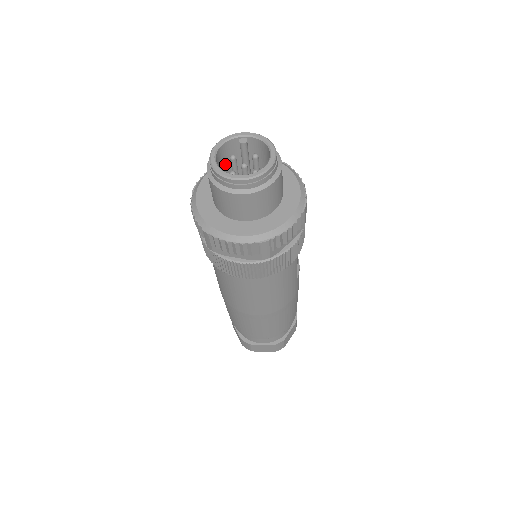
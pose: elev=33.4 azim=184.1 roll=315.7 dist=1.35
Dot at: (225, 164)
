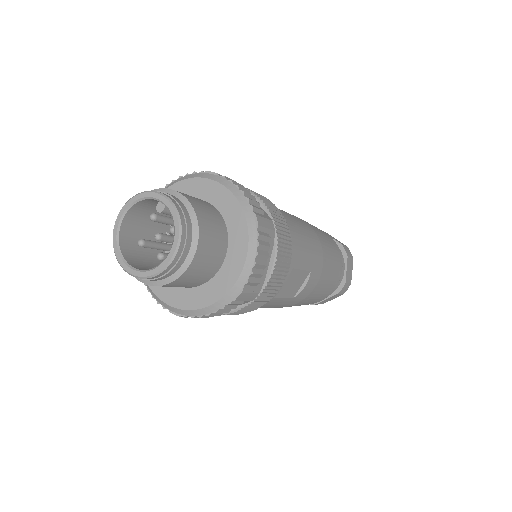
Dot at: occluded
